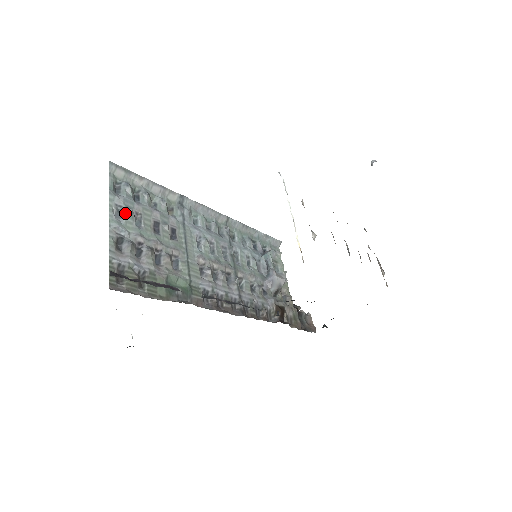
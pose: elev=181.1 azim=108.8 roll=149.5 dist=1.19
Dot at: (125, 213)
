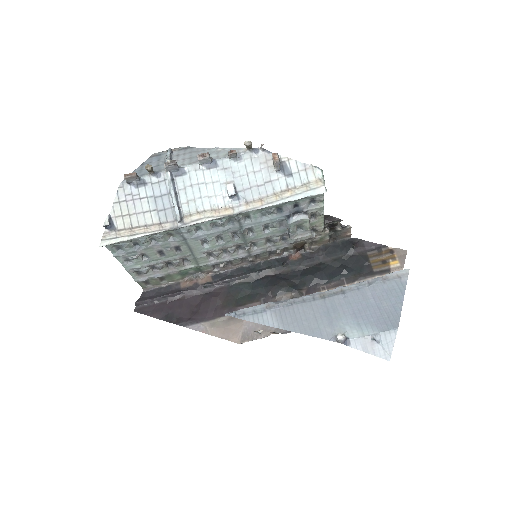
Dot at: (132, 259)
